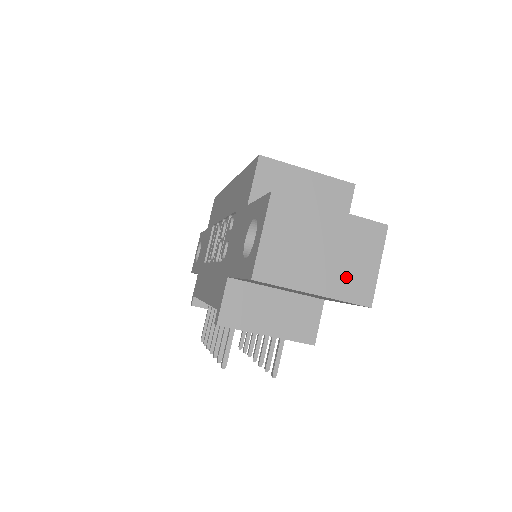
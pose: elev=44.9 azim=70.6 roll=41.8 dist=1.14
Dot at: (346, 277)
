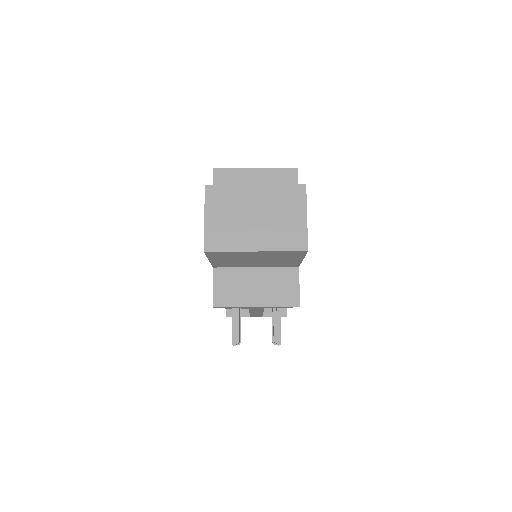
Dot at: (280, 232)
